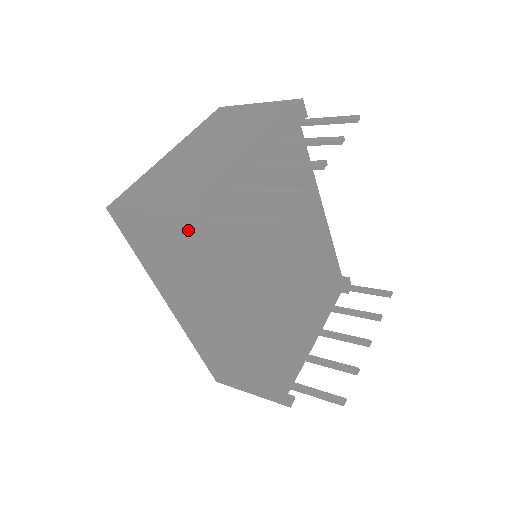
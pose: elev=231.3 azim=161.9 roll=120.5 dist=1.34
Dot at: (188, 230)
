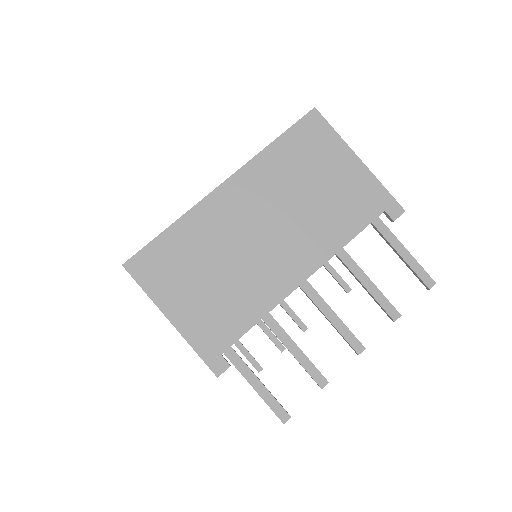
Dot at: occluded
